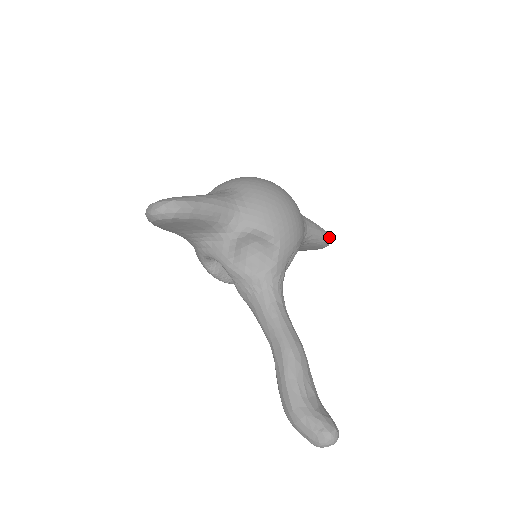
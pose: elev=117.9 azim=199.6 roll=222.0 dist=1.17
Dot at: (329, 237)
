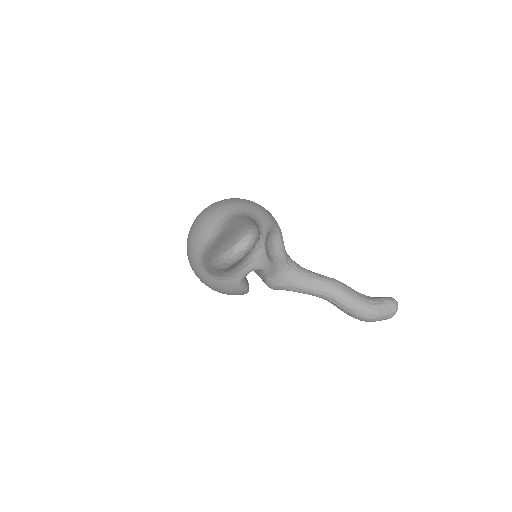
Dot at: occluded
